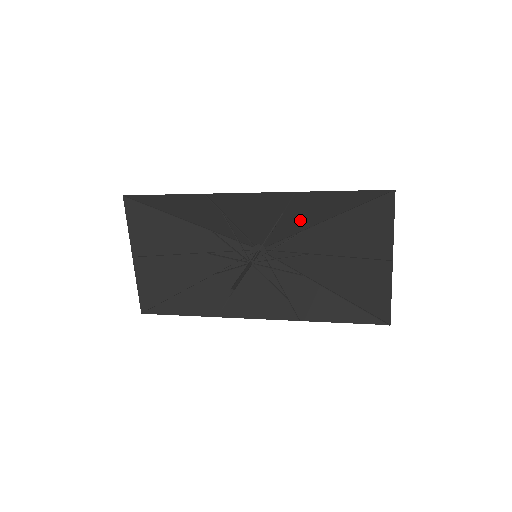
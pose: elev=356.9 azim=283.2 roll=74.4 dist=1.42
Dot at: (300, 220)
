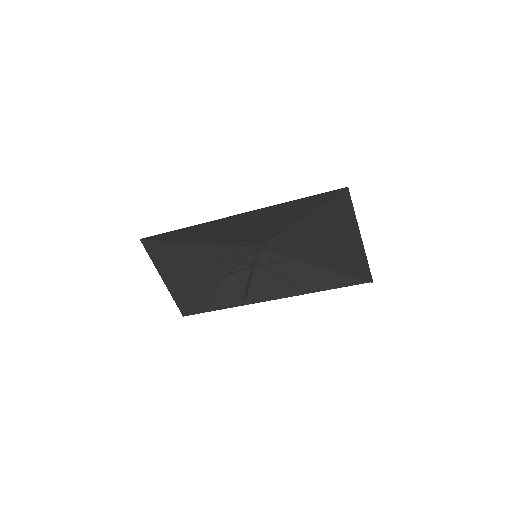
Dot at: (282, 222)
